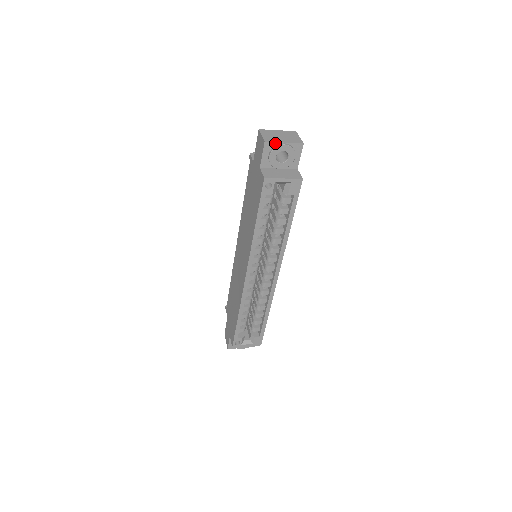
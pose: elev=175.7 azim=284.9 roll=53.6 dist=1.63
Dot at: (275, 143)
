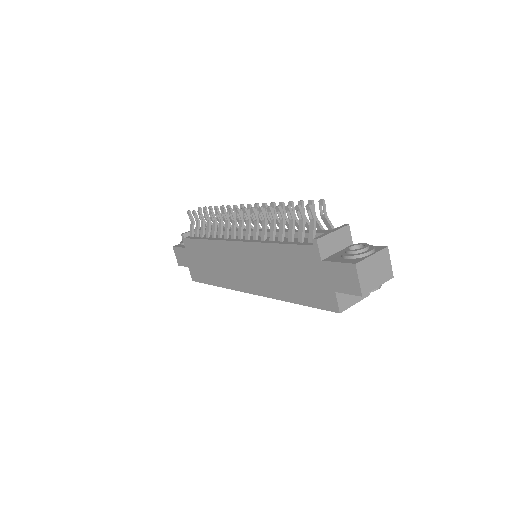
Dot at: (370, 291)
